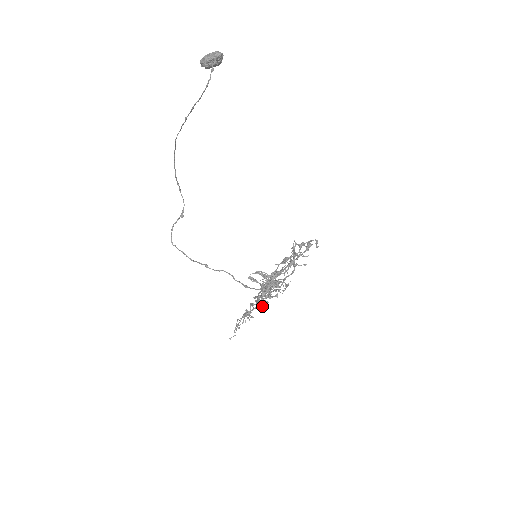
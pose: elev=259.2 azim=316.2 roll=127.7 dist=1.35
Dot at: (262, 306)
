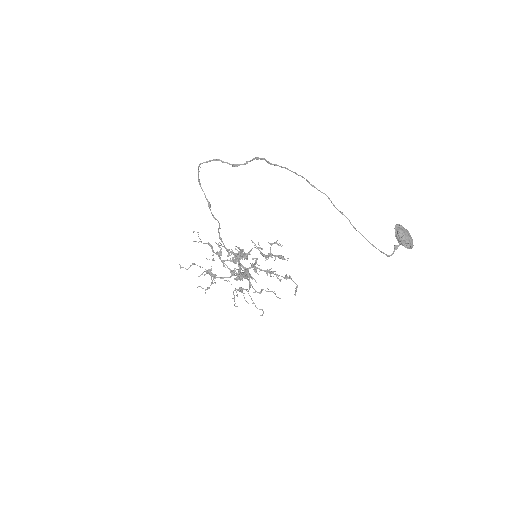
Dot at: occluded
